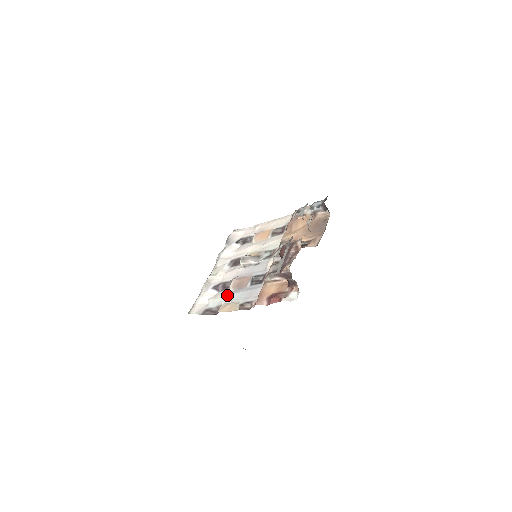
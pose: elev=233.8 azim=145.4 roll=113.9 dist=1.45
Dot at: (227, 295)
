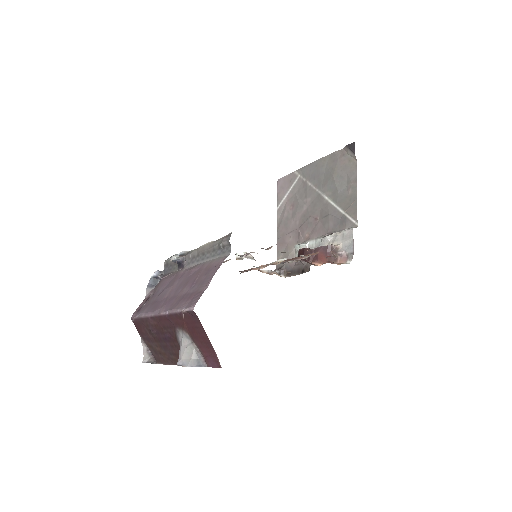
Dot at: occluded
